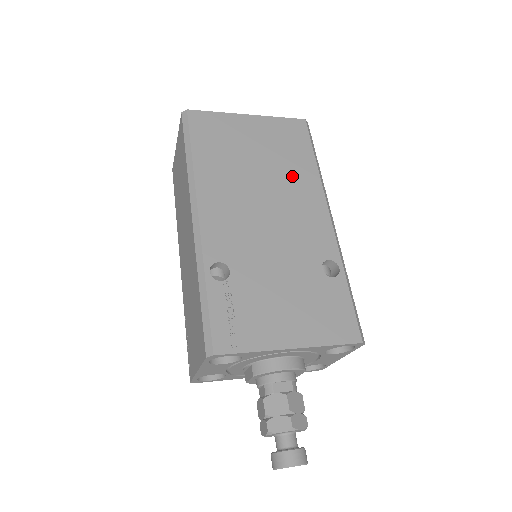
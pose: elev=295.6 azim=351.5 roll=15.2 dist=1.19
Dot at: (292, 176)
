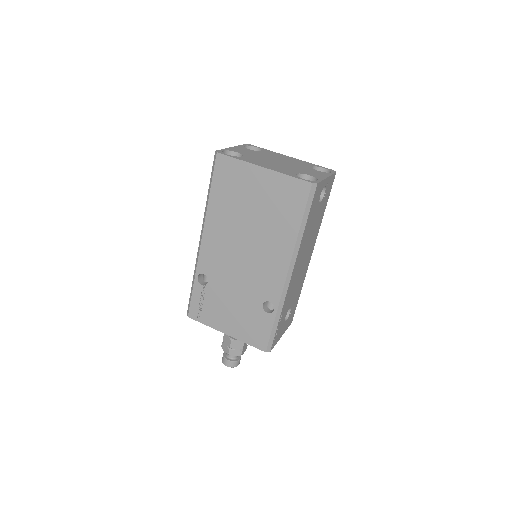
Dot at: (273, 234)
